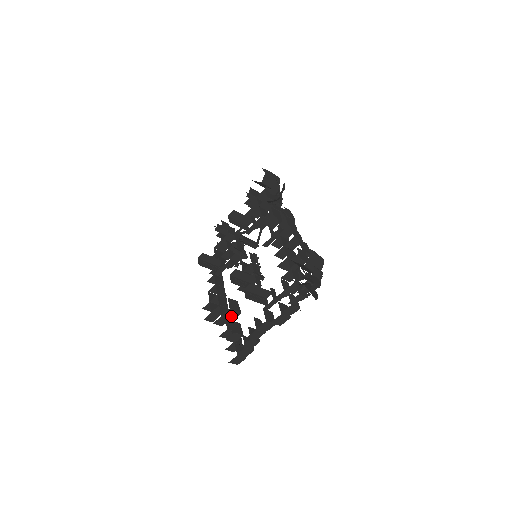
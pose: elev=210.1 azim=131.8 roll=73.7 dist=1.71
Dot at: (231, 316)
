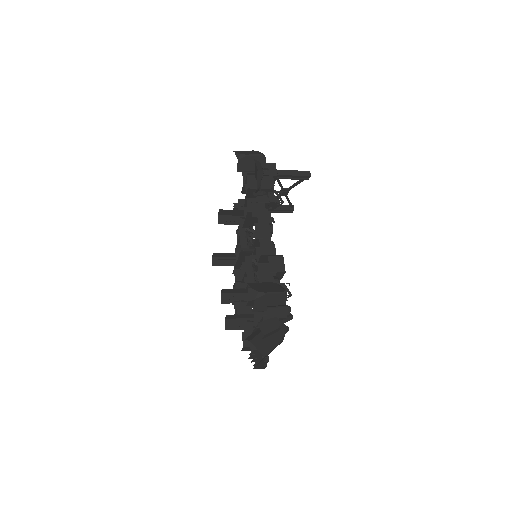
Dot at: occluded
